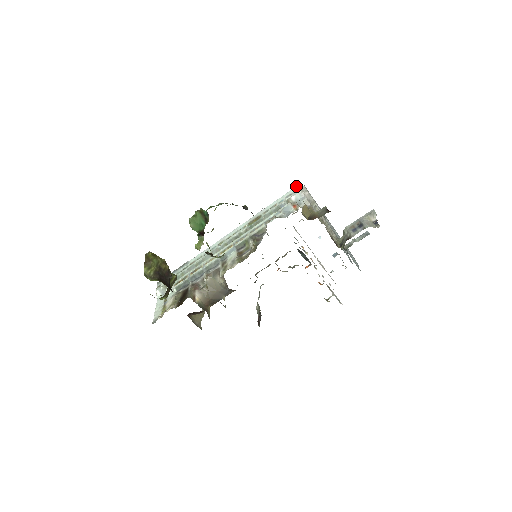
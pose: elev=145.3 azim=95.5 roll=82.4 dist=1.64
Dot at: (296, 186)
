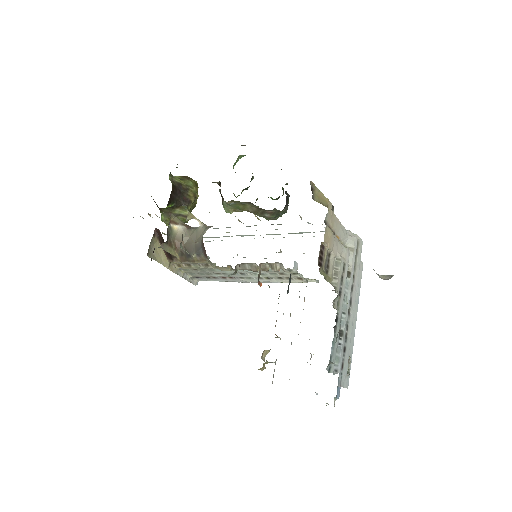
Dot at: occluded
